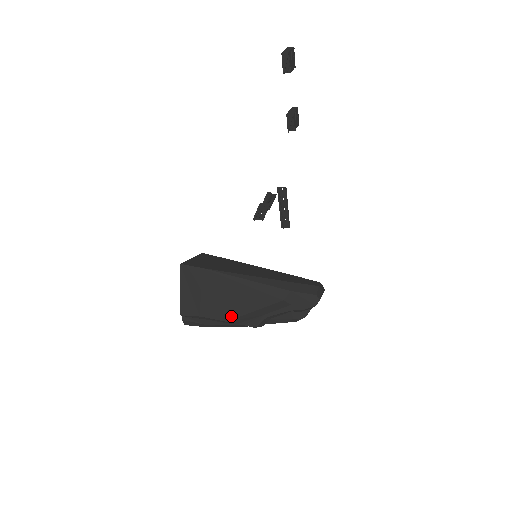
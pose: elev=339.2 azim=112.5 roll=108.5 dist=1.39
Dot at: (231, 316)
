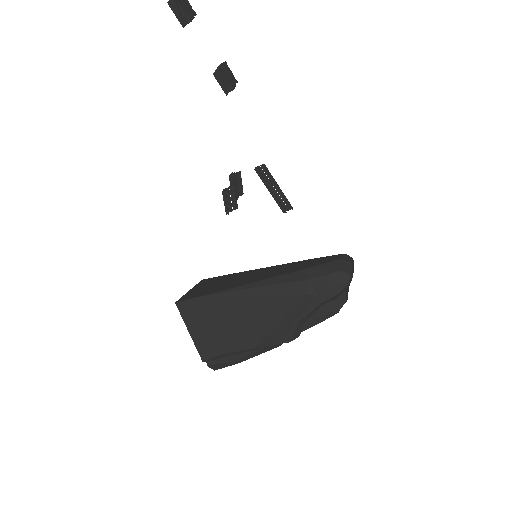
Dot at: (256, 339)
